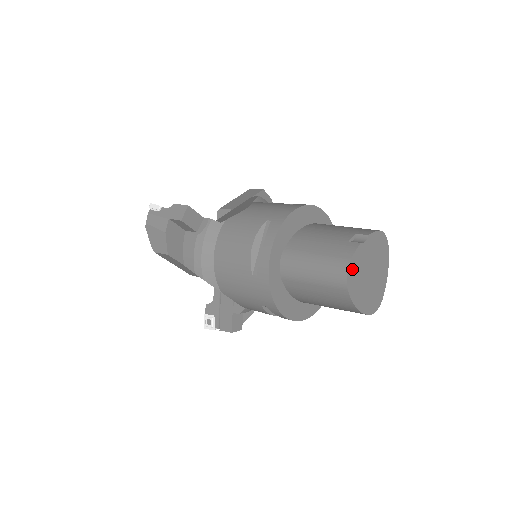
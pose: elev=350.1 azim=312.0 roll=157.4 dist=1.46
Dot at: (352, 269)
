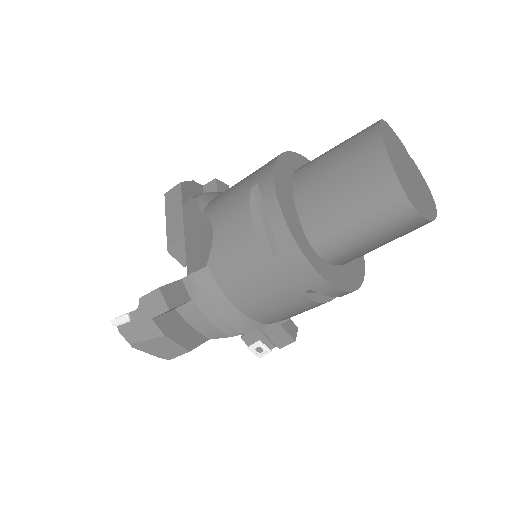
Dot at: (389, 130)
